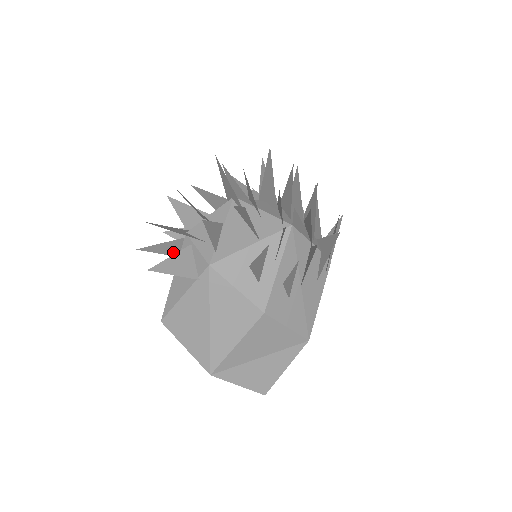
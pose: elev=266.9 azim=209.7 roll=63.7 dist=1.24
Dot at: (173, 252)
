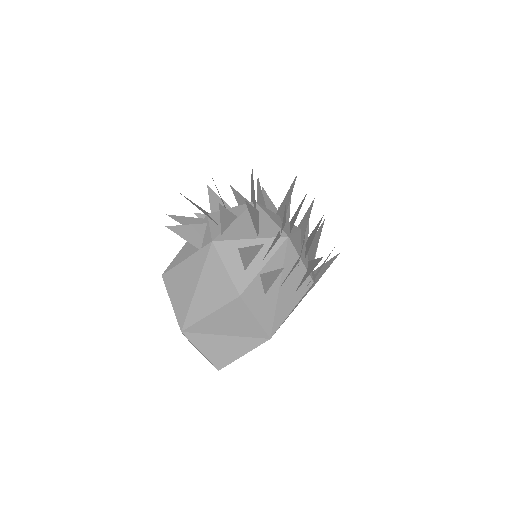
Dot at: occluded
